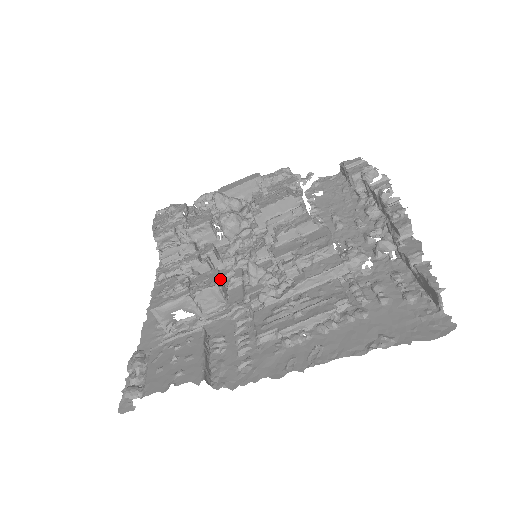
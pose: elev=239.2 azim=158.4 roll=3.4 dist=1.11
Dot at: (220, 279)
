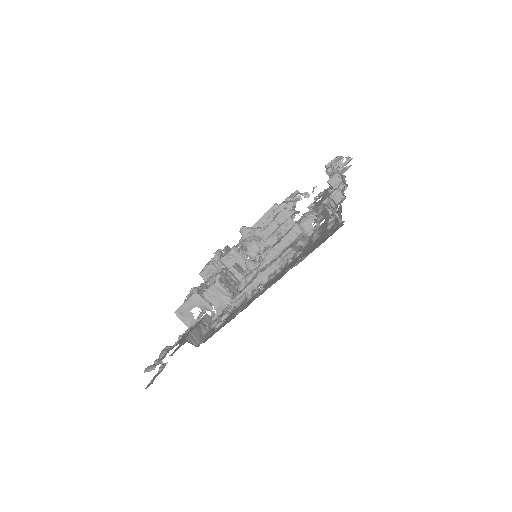
Dot at: (228, 280)
